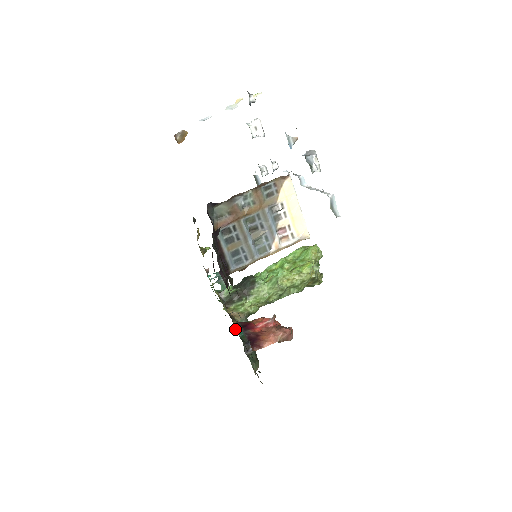
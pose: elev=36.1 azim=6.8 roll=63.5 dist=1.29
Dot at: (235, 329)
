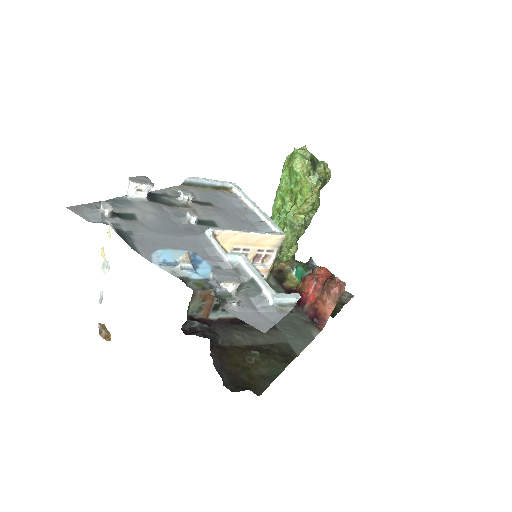
Dot at: (293, 278)
